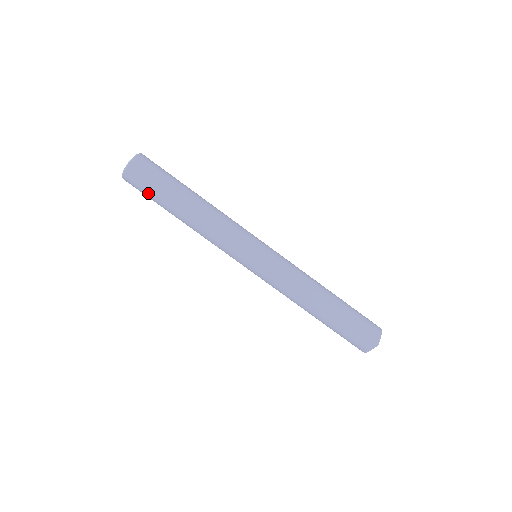
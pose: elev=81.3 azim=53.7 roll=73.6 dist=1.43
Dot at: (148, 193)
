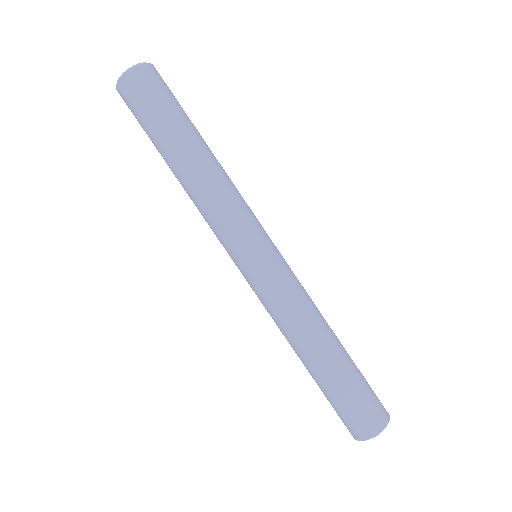
Dot at: (145, 114)
